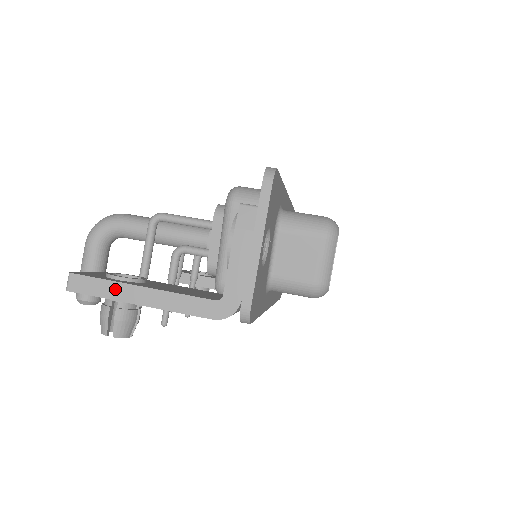
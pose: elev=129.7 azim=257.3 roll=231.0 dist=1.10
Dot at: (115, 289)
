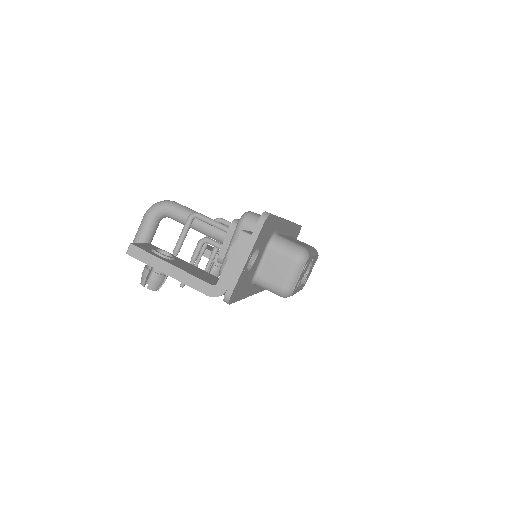
Dot at: (155, 261)
